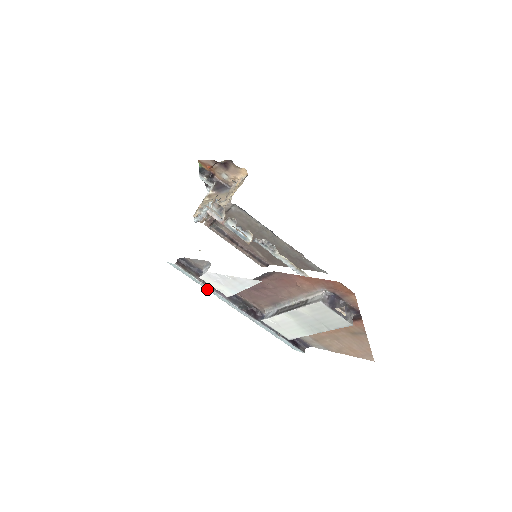
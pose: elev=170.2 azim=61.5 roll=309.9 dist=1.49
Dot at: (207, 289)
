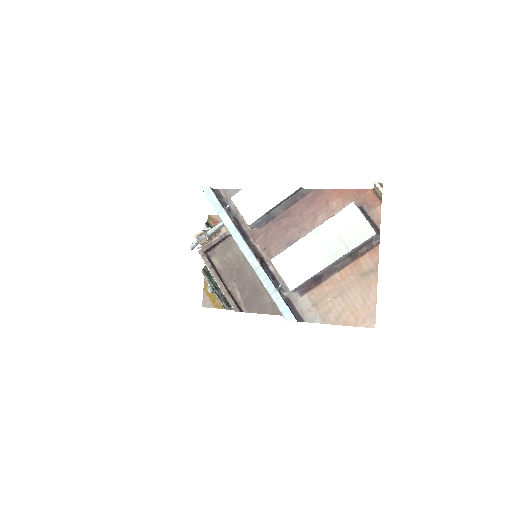
Dot at: (225, 223)
